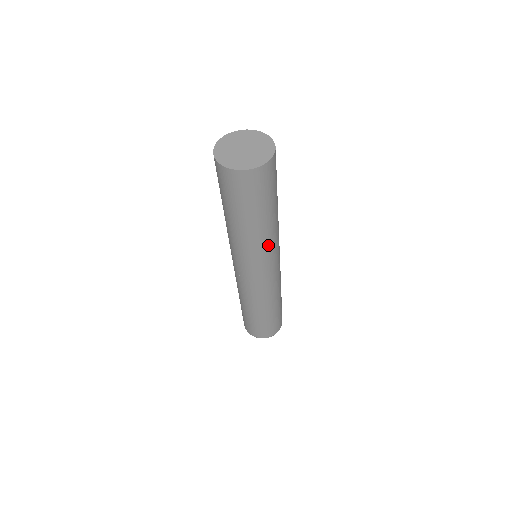
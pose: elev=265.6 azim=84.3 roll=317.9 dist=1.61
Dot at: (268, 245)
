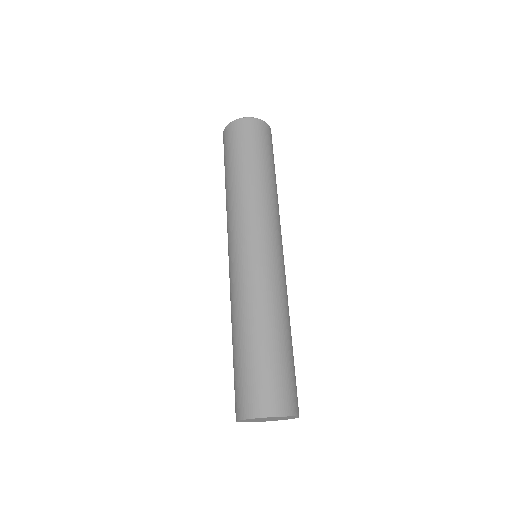
Dot at: occluded
